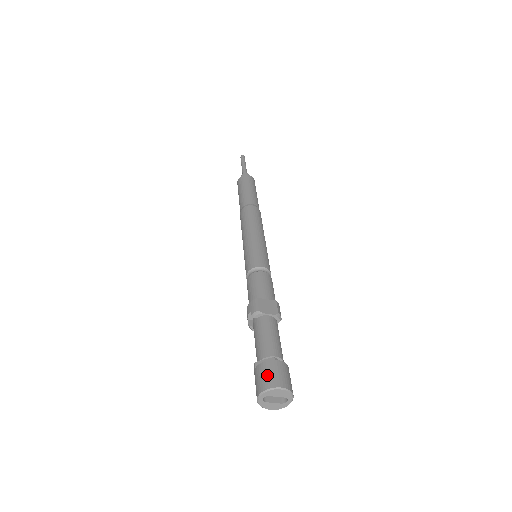
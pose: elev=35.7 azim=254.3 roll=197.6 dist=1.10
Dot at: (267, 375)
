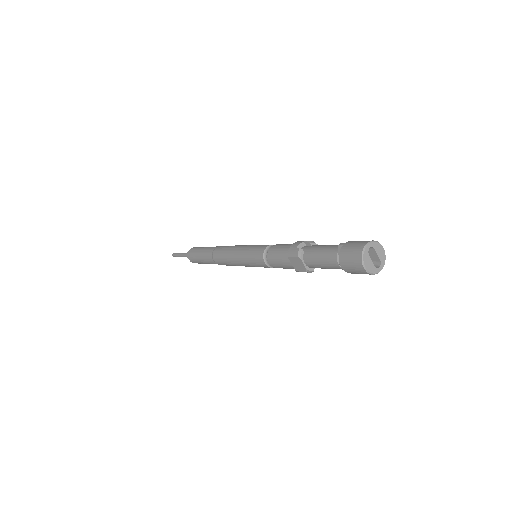
Dot at: occluded
